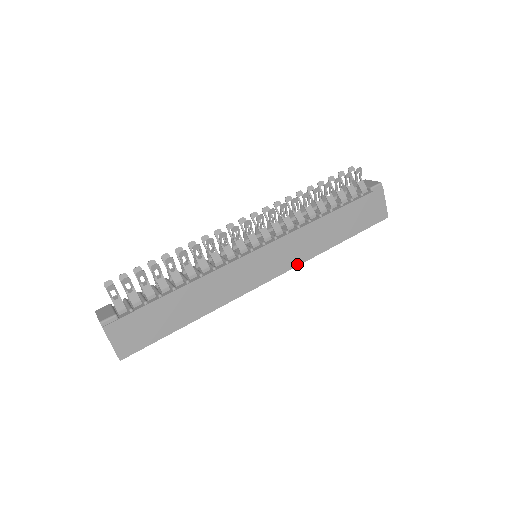
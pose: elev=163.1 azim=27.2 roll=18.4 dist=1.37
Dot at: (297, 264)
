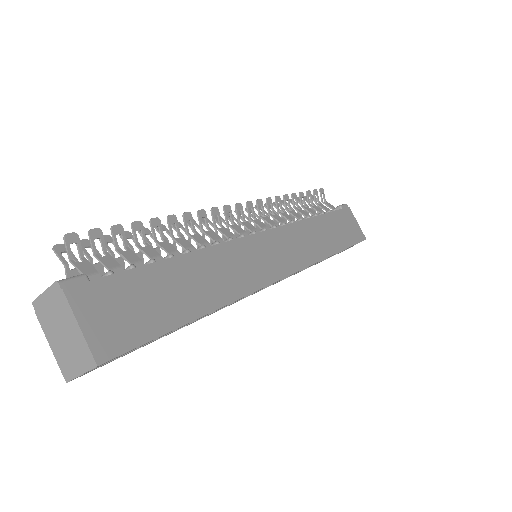
Dot at: (307, 264)
